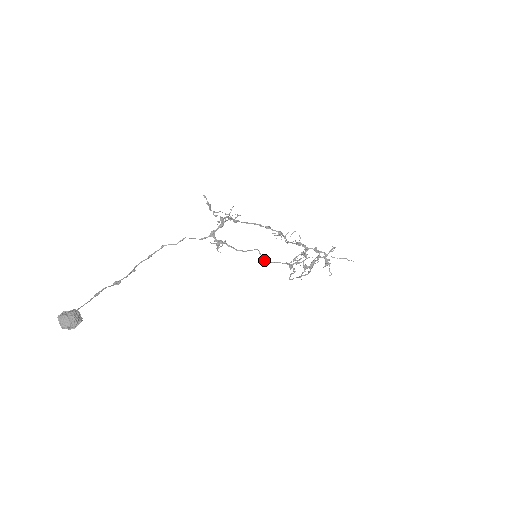
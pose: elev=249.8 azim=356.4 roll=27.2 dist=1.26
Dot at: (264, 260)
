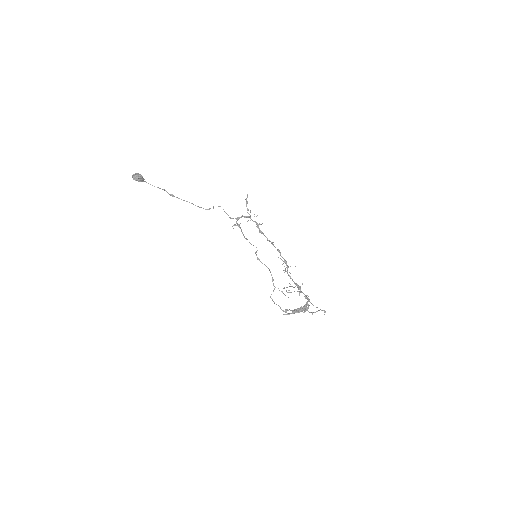
Dot at: (256, 254)
